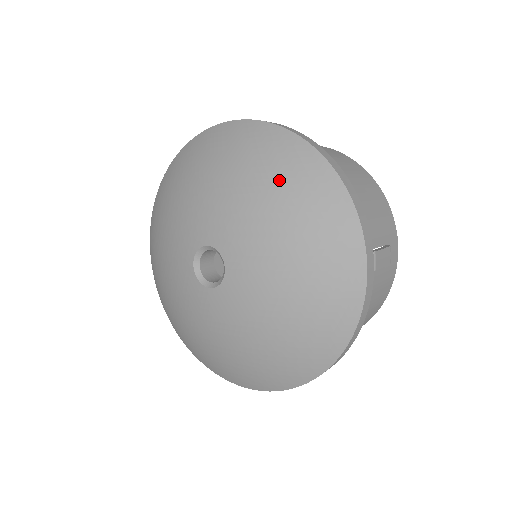
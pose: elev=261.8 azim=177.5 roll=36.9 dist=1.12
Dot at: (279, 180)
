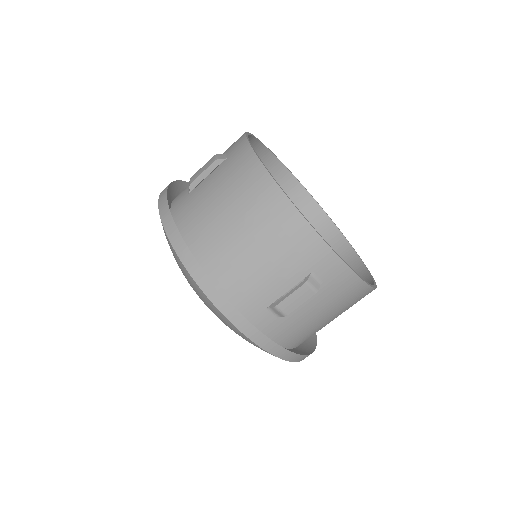
Dot at: occluded
